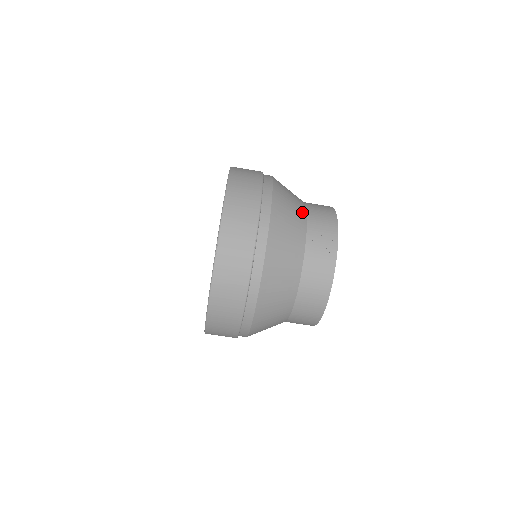
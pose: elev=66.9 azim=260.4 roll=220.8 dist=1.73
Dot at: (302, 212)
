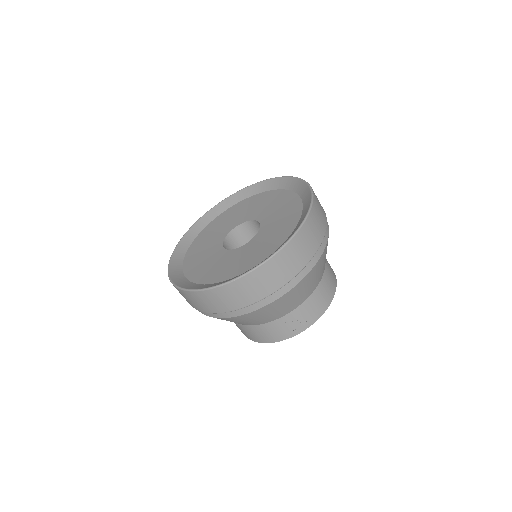
Dot at: (312, 290)
